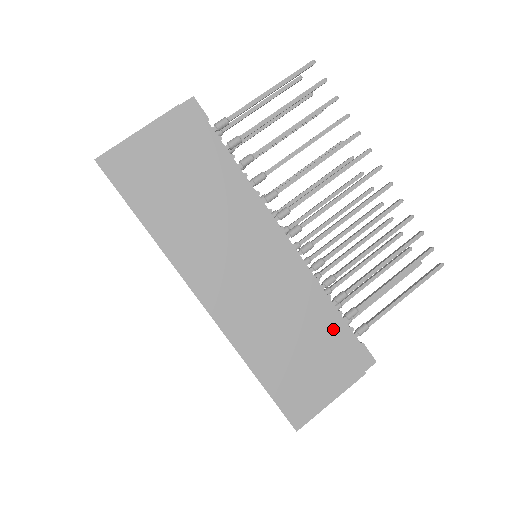
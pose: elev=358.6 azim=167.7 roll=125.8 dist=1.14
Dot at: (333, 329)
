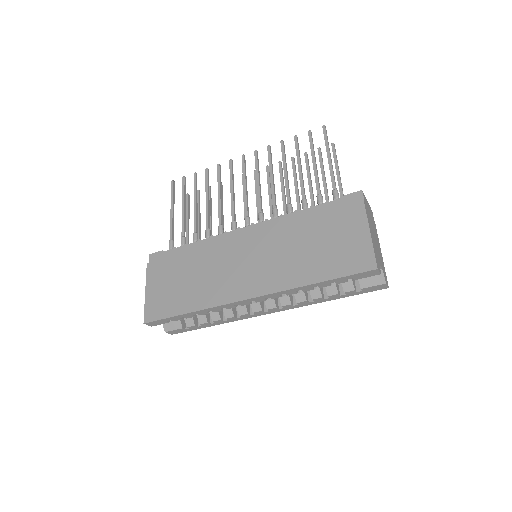
Dot at: (317, 215)
